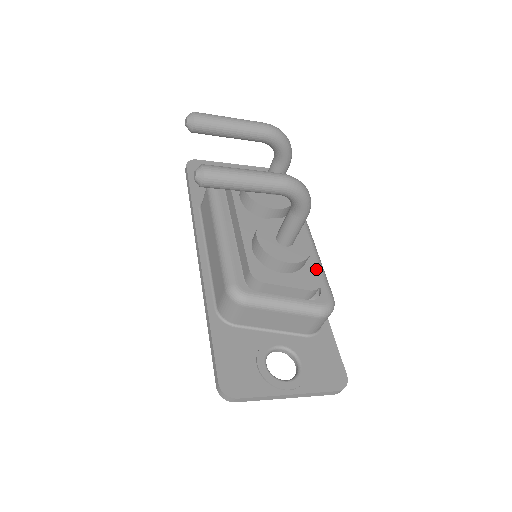
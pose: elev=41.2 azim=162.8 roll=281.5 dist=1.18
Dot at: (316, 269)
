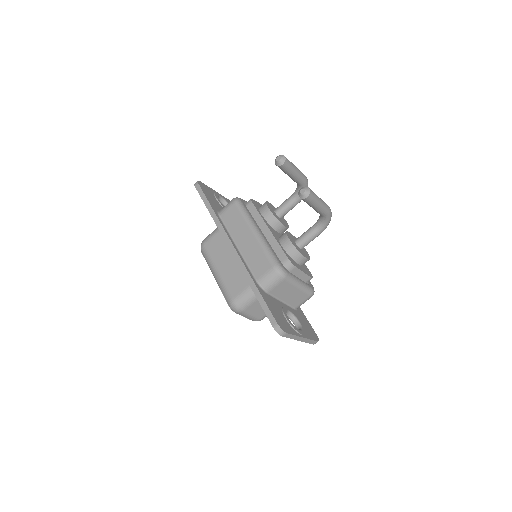
Dot at: occluded
